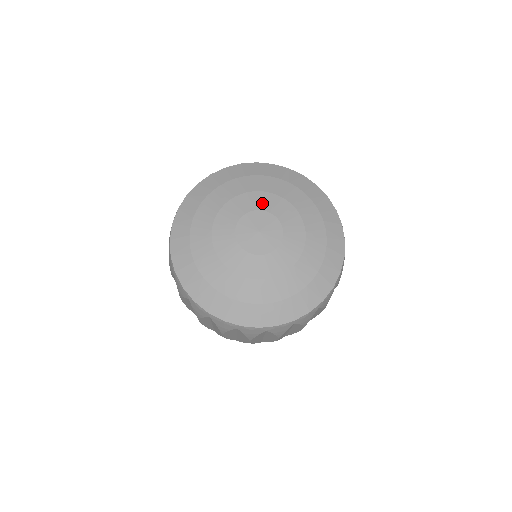
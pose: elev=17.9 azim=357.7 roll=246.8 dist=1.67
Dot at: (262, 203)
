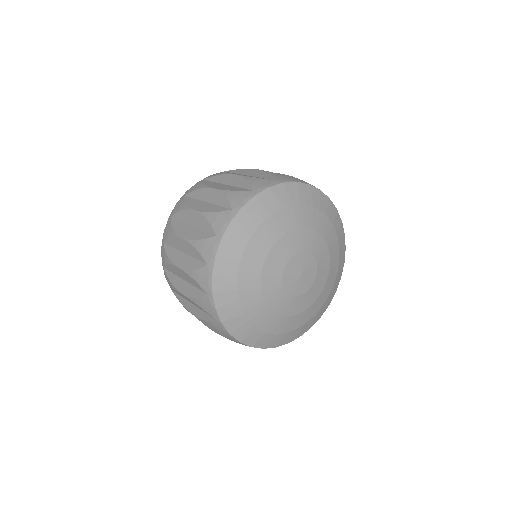
Dot at: (287, 250)
